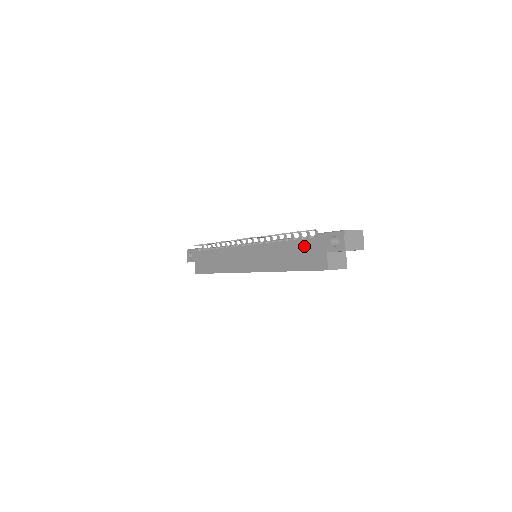
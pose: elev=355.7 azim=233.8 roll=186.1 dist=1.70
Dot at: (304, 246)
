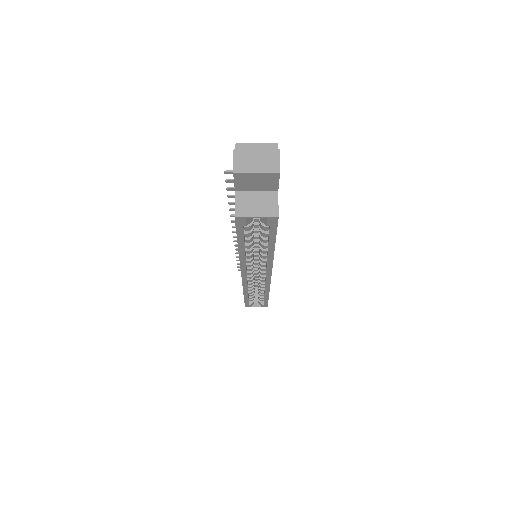
Dot at: occluded
